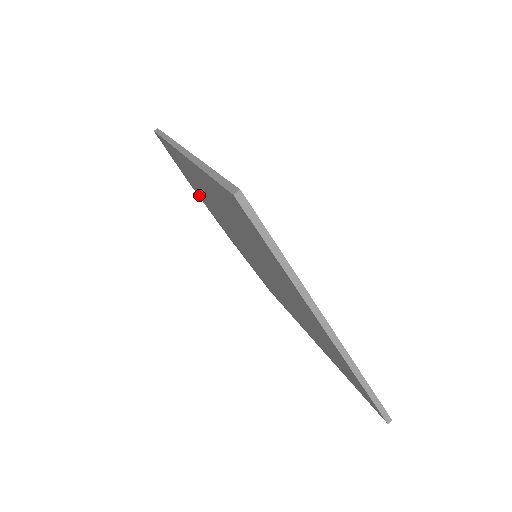
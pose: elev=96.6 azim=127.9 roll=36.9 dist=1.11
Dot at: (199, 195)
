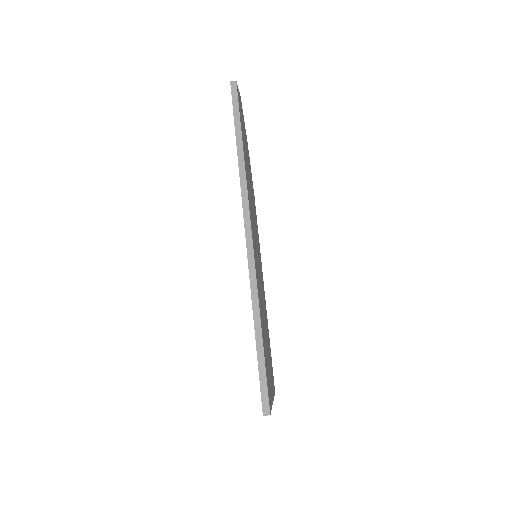
Dot at: occluded
